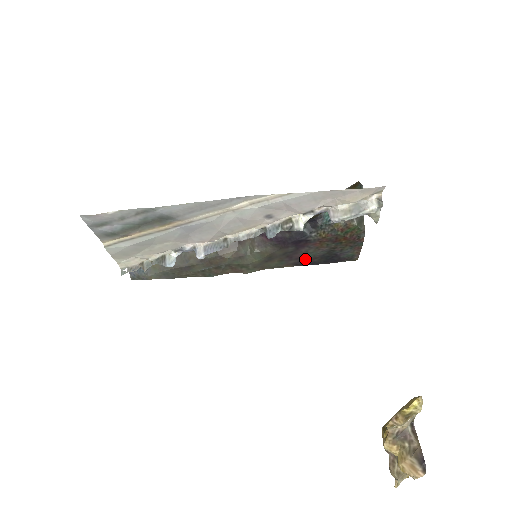
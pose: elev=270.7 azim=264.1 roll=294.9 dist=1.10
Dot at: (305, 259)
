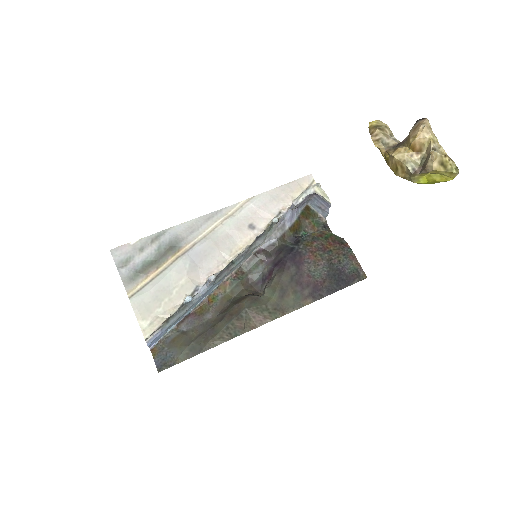
Dot at: (316, 285)
